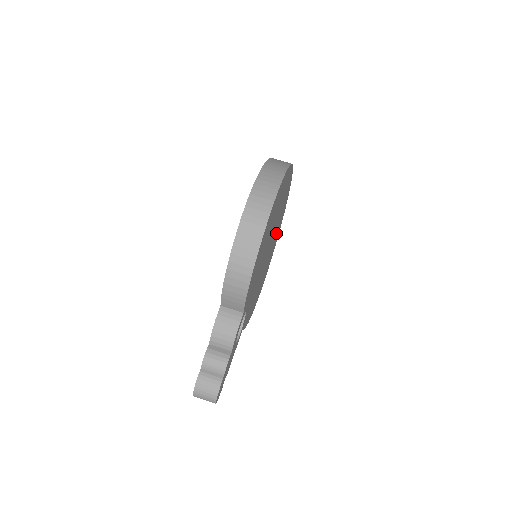
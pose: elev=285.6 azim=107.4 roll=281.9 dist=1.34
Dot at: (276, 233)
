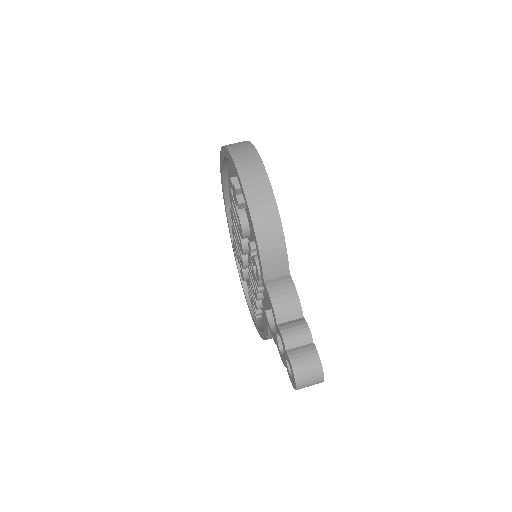
Dot at: occluded
